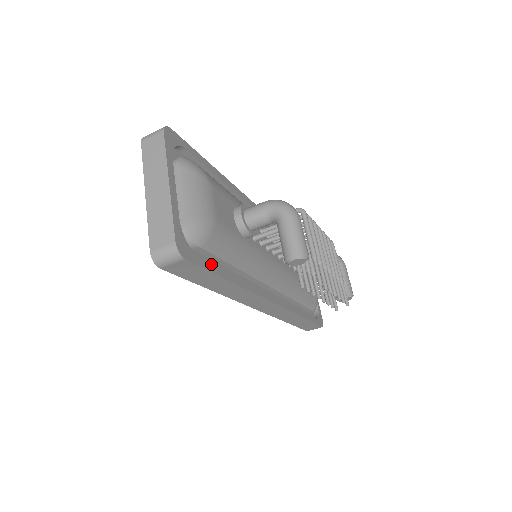
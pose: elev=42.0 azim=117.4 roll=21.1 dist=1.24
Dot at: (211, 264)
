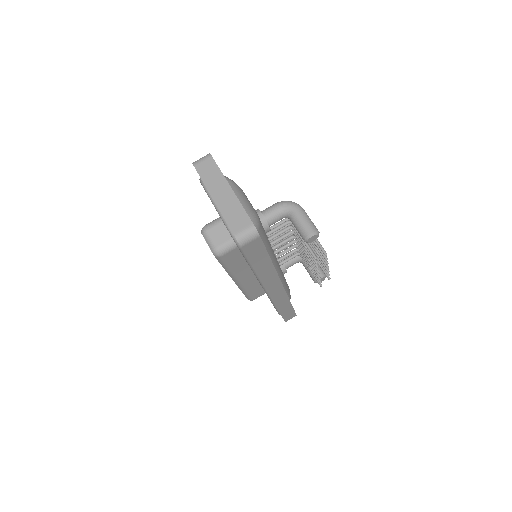
Dot at: occluded
